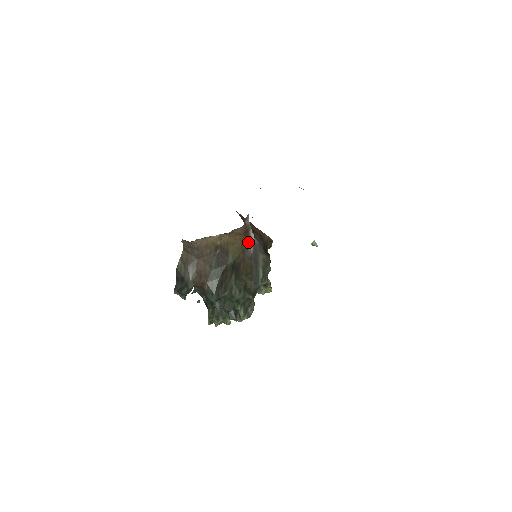
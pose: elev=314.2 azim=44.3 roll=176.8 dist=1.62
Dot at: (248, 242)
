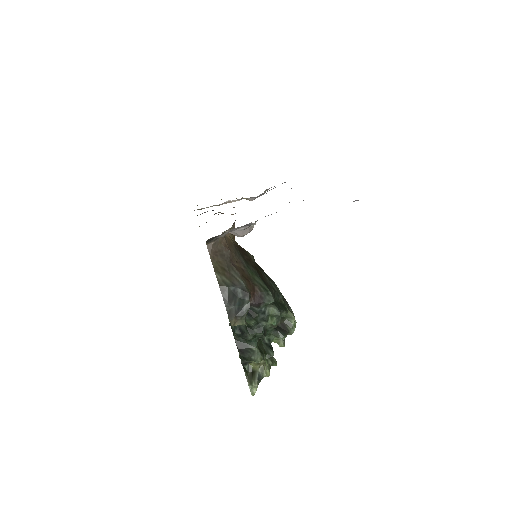
Dot at: occluded
